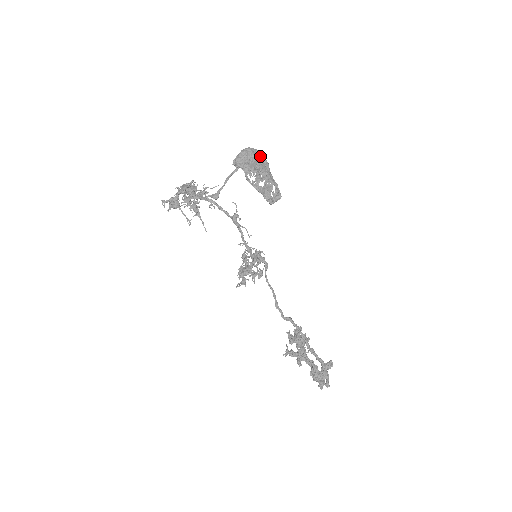
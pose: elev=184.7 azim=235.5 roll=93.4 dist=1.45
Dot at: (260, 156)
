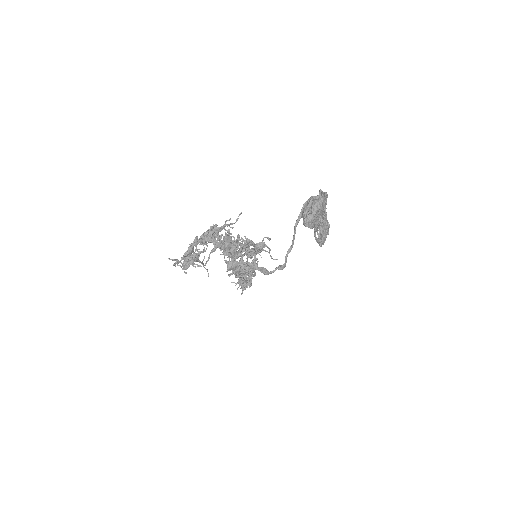
Dot at: (326, 201)
